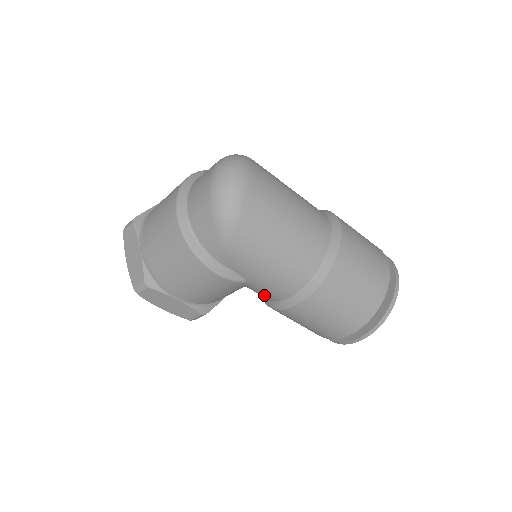
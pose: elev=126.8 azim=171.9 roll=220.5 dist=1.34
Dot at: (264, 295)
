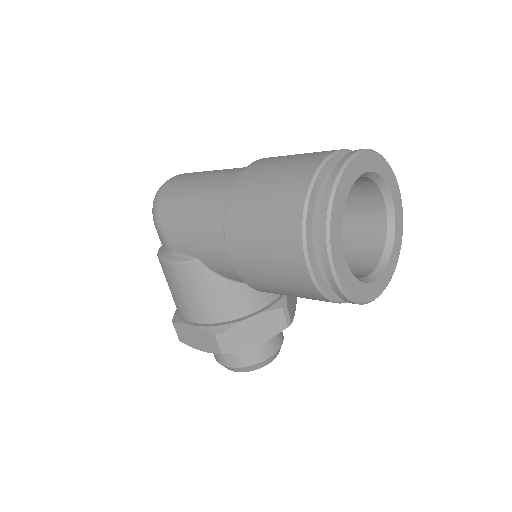
Dot at: (226, 269)
